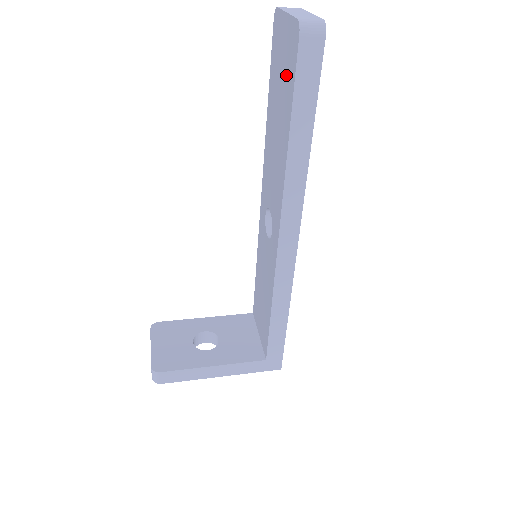
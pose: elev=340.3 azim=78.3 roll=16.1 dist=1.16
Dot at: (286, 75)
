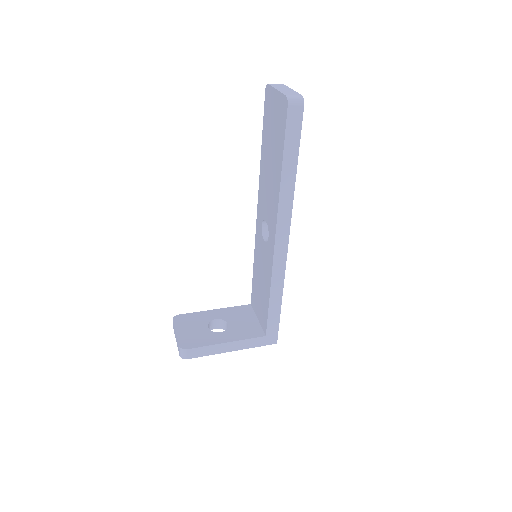
Dot at: (278, 129)
